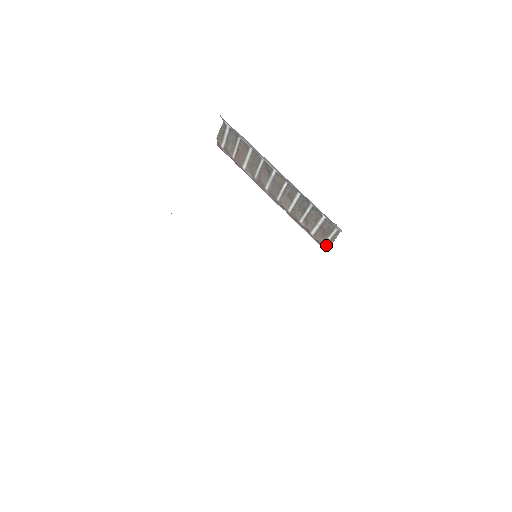
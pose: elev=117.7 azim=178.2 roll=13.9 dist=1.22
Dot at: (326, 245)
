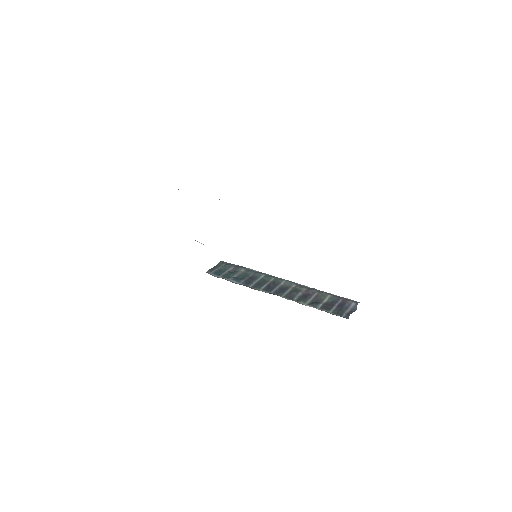
Dot at: occluded
